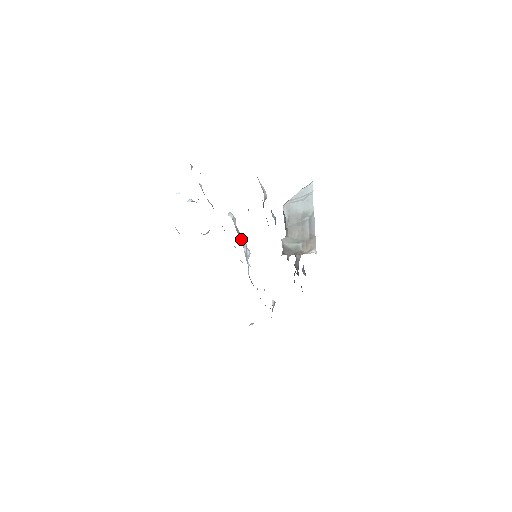
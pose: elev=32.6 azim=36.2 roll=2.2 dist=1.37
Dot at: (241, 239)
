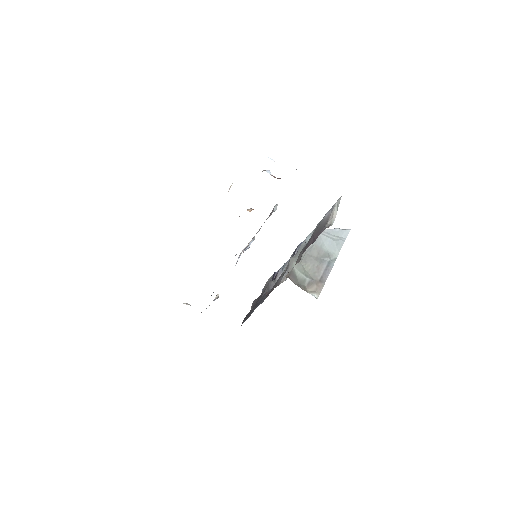
Dot at: (257, 232)
